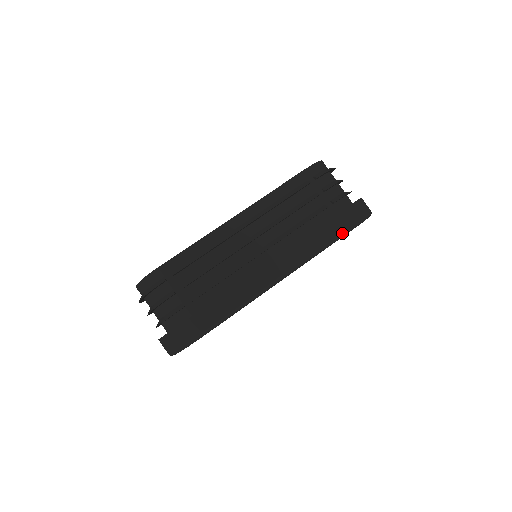
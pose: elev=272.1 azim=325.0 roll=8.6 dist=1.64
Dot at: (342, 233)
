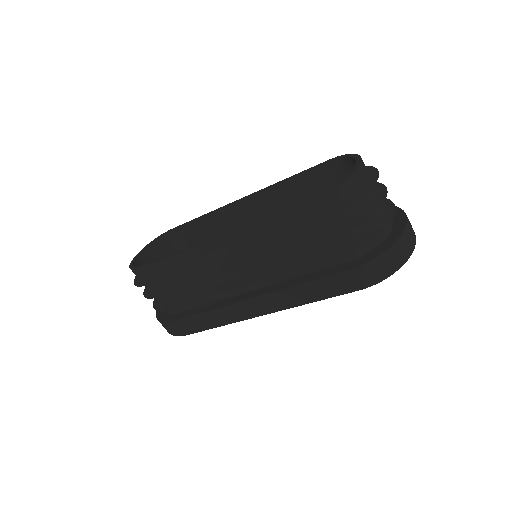
Dot at: (344, 293)
